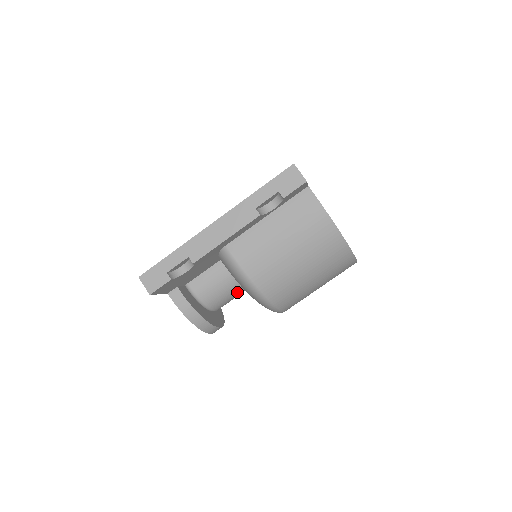
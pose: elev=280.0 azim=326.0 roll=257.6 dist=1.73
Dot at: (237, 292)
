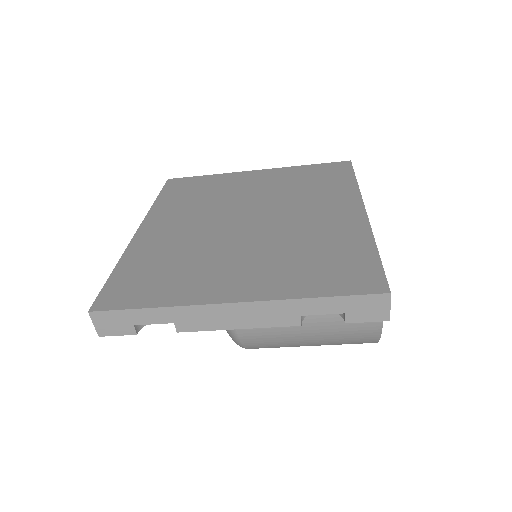
Dot at: occluded
